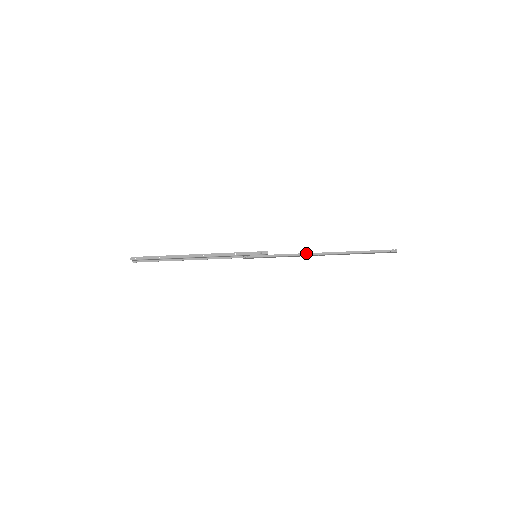
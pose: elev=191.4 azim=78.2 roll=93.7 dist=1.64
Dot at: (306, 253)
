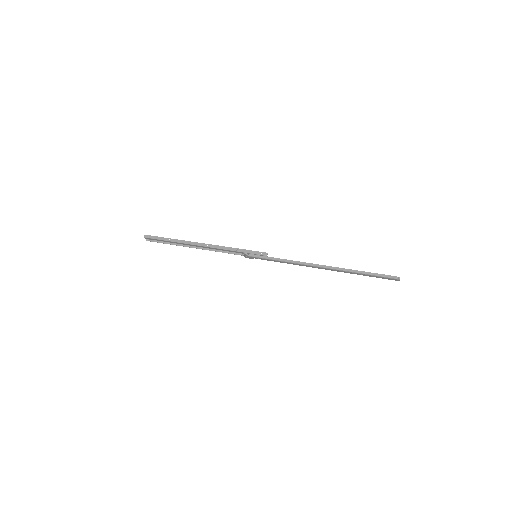
Dot at: (304, 262)
